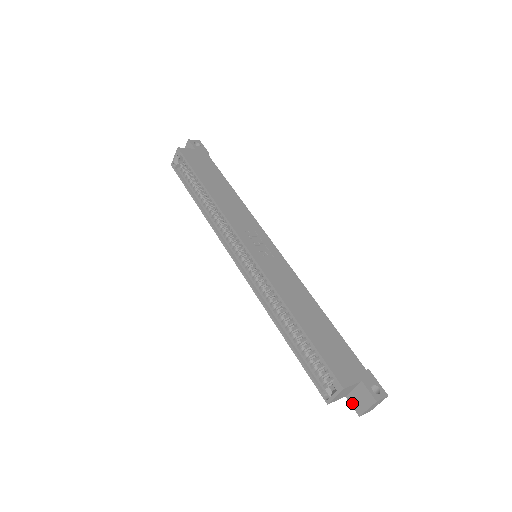
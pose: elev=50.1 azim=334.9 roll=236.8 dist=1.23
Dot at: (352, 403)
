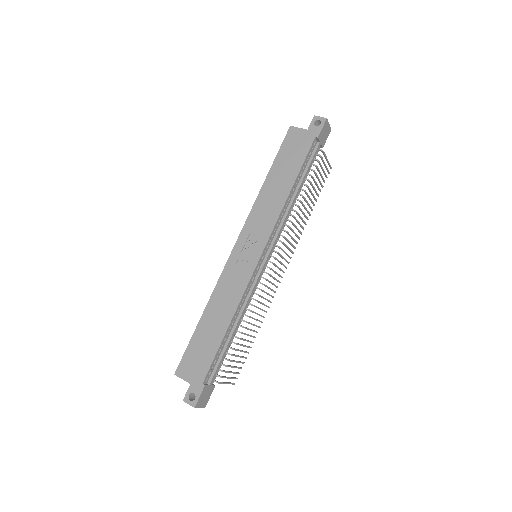
Dot at: occluded
